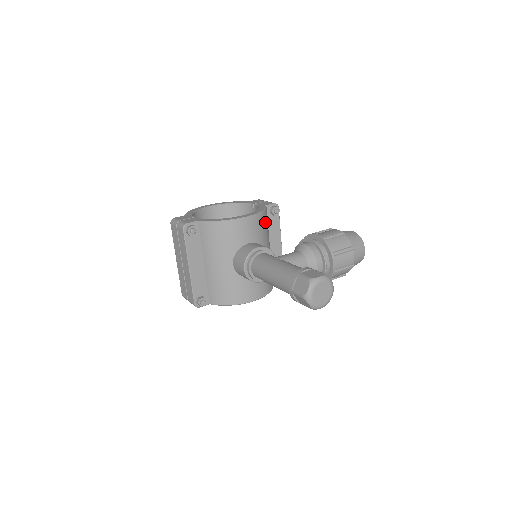
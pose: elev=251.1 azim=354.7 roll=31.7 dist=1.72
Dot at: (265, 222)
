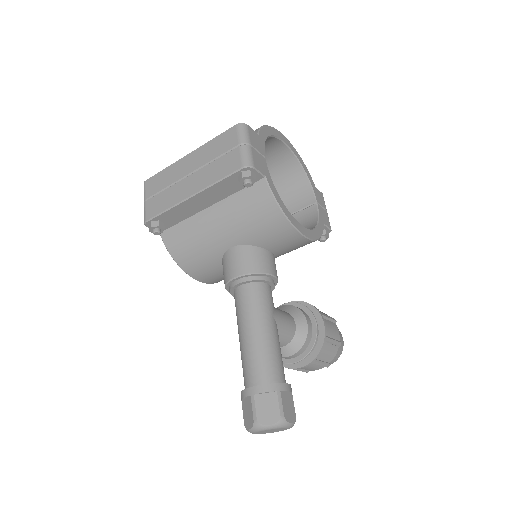
Dot at: occluded
